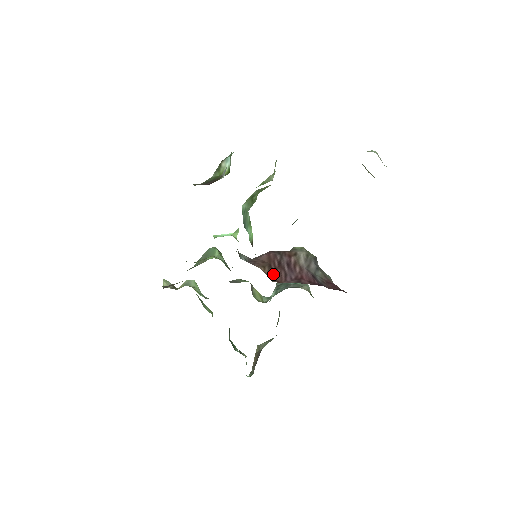
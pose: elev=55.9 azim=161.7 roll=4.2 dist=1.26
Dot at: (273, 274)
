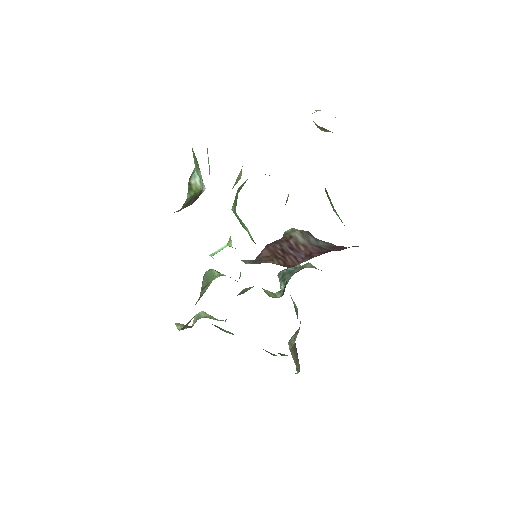
Dot at: (284, 262)
